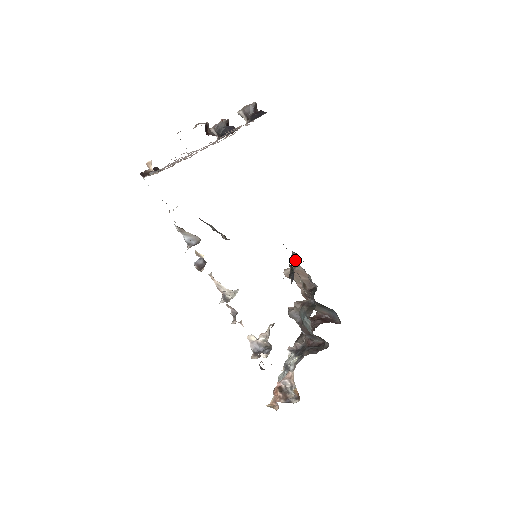
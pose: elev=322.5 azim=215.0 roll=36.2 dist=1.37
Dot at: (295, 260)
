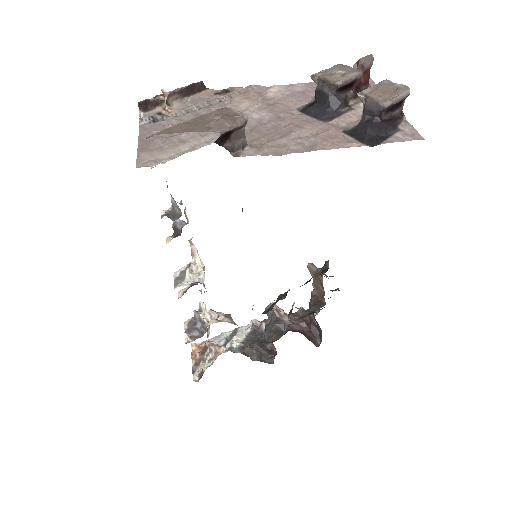
Dot at: (321, 272)
